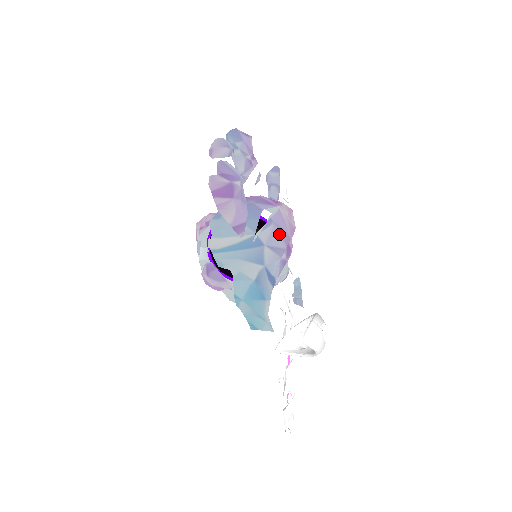
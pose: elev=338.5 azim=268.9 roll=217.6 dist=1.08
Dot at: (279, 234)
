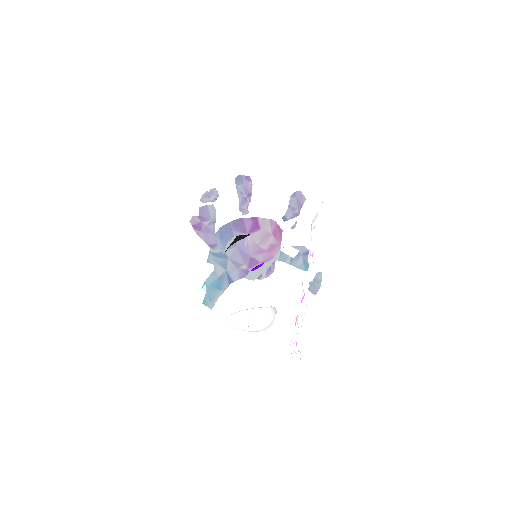
Dot at: (238, 254)
